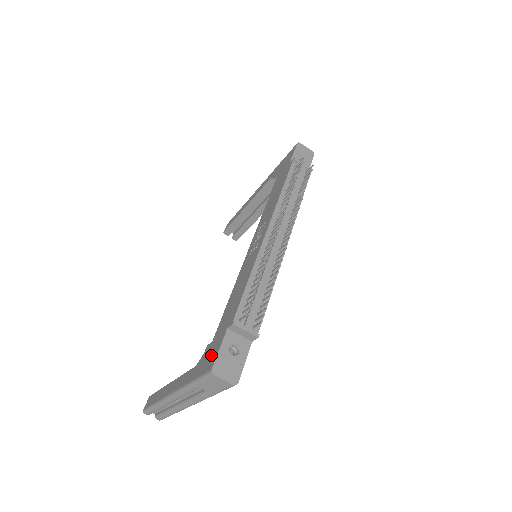
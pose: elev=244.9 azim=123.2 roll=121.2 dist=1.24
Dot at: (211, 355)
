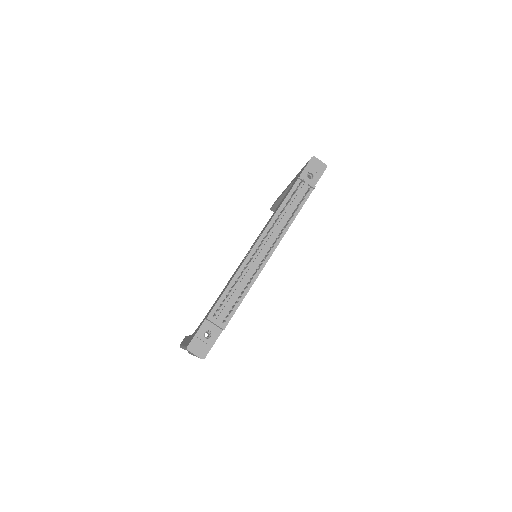
Dot at: (194, 334)
